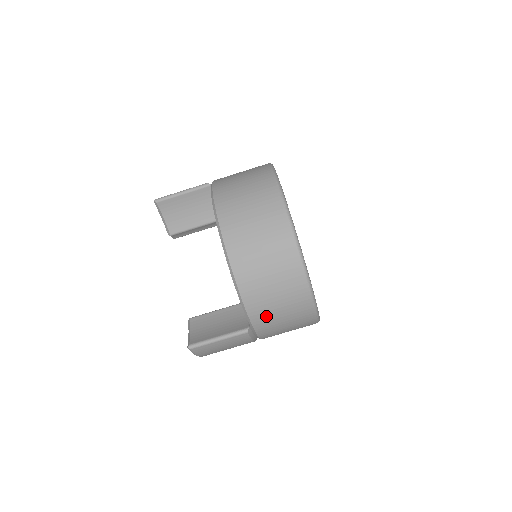
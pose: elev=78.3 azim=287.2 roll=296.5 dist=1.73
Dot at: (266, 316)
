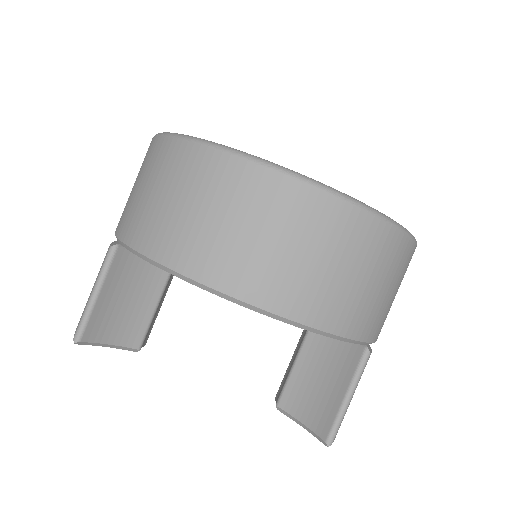
Dot at: (380, 316)
